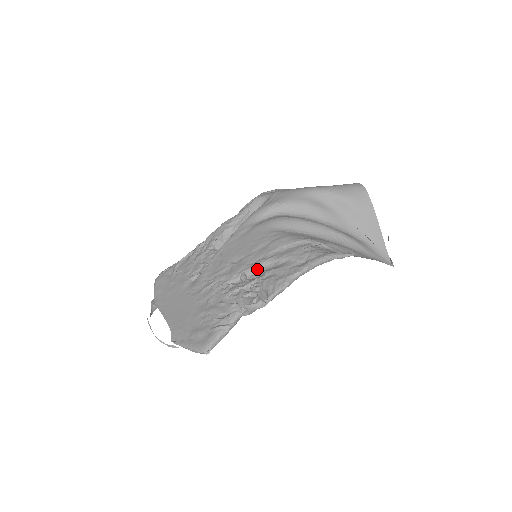
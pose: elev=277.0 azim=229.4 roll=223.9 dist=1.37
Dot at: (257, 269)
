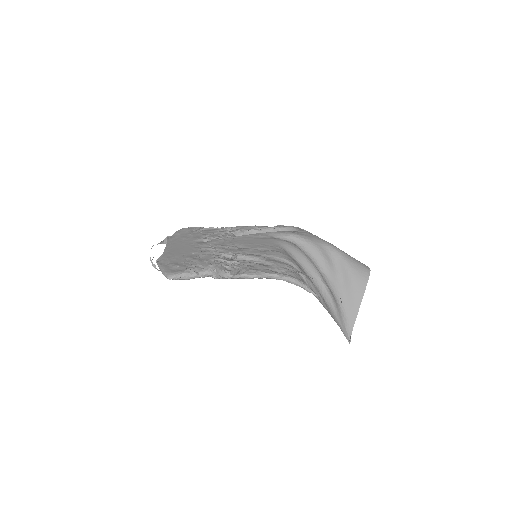
Dot at: (247, 258)
